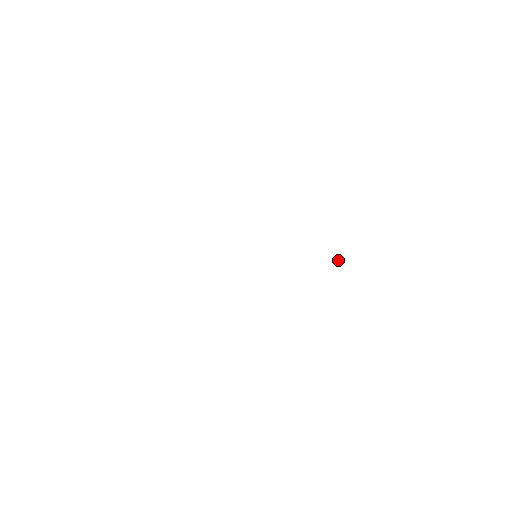
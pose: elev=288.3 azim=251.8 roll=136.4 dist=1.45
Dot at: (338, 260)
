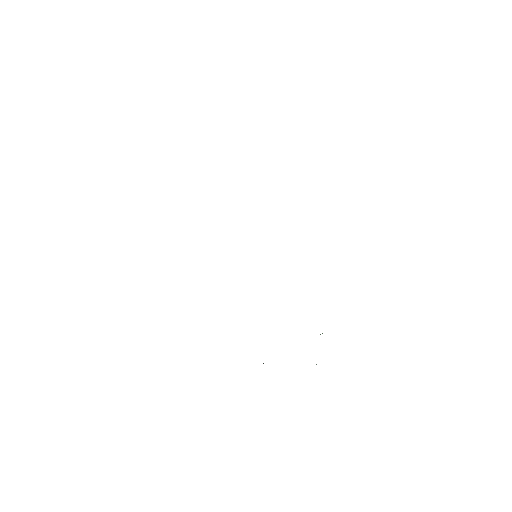
Dot at: occluded
